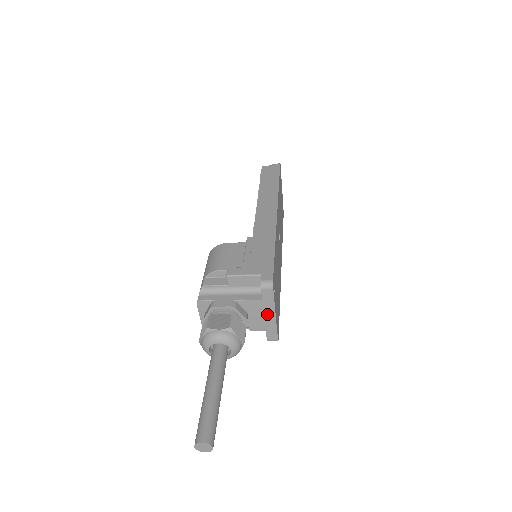
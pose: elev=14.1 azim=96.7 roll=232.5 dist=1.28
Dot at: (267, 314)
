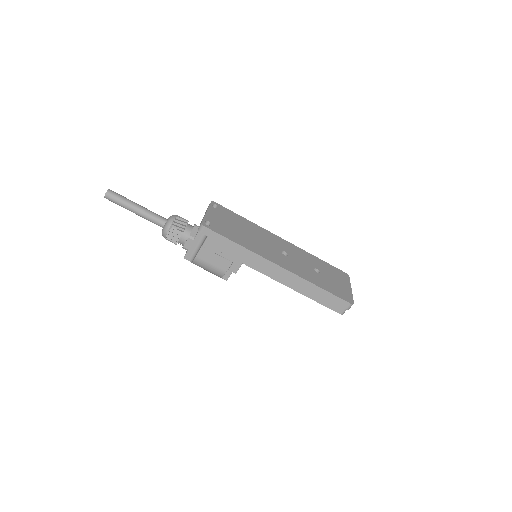
Dot at: occluded
